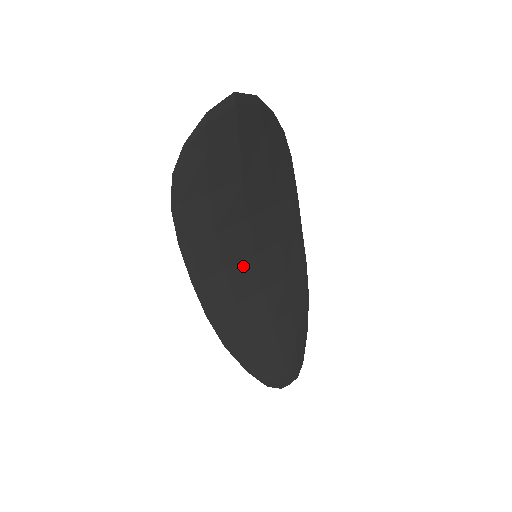
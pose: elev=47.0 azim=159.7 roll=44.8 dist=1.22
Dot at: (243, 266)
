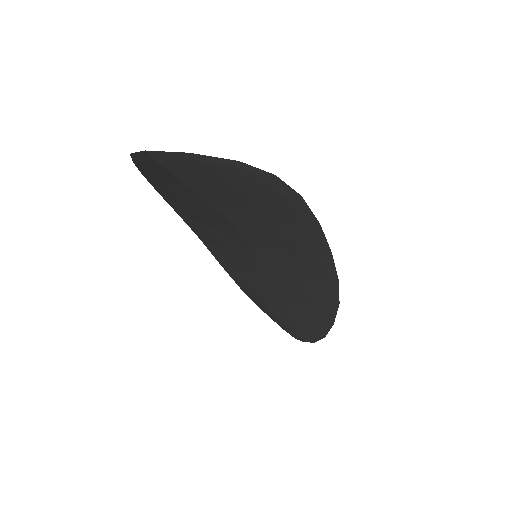
Dot at: (245, 255)
